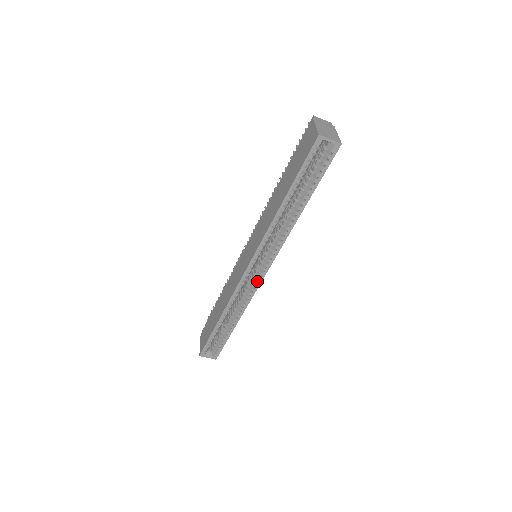
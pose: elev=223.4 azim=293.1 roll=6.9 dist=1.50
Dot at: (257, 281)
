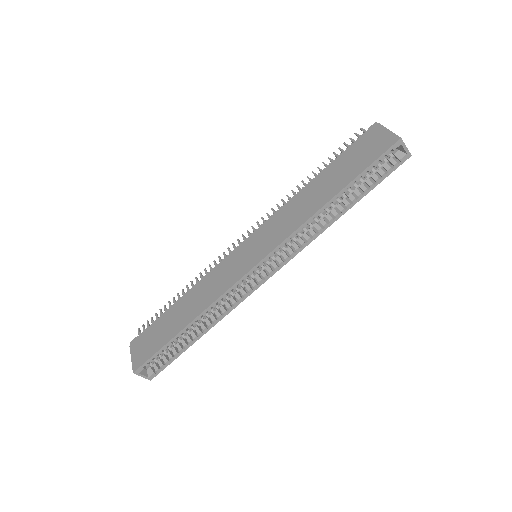
Dot at: (256, 284)
